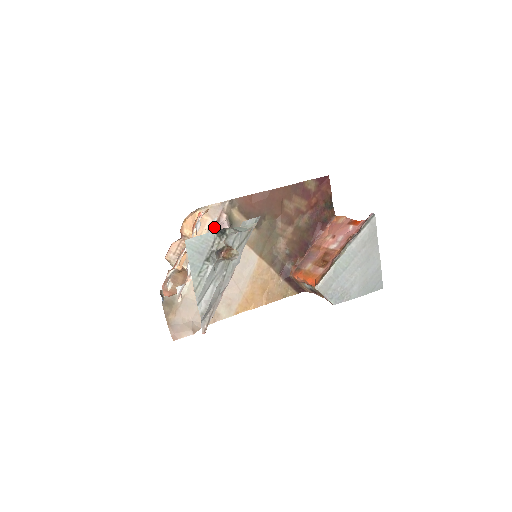
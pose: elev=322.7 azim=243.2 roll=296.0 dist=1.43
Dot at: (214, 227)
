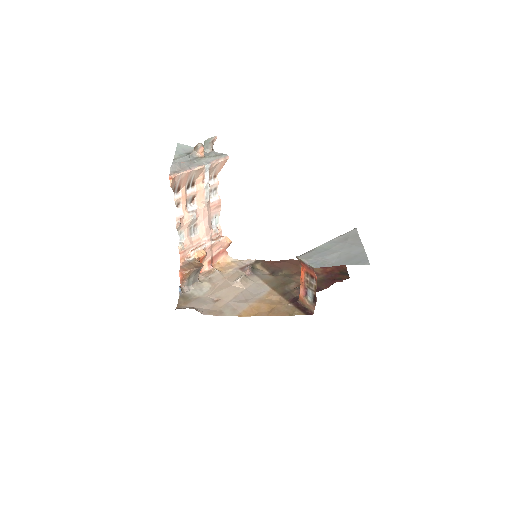
Dot at: (239, 270)
